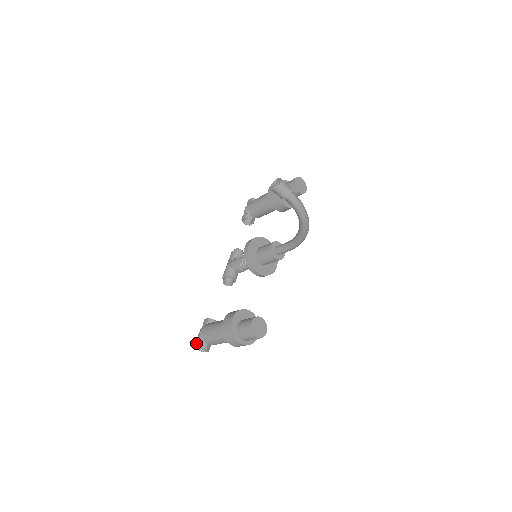
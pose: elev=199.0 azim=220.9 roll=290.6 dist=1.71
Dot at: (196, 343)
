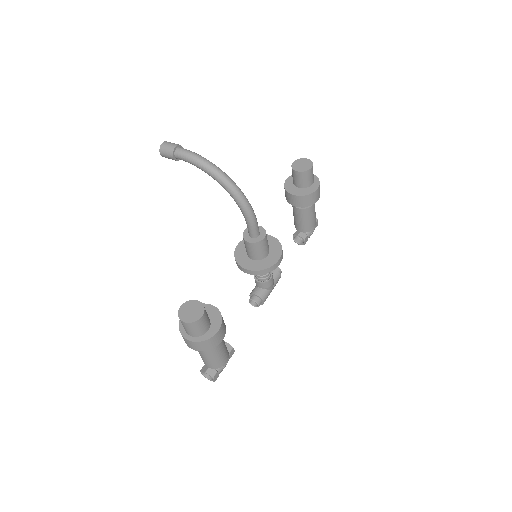
Dot at: occluded
